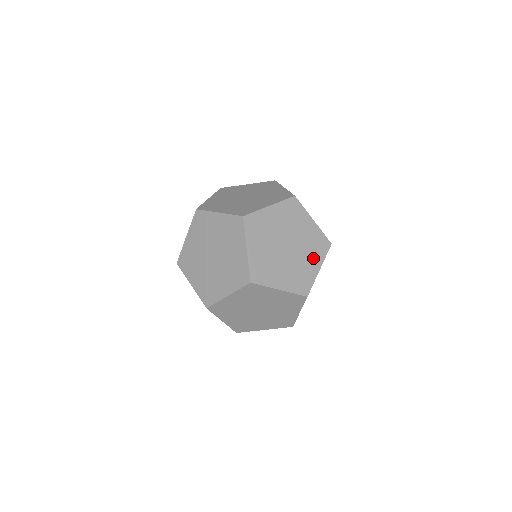
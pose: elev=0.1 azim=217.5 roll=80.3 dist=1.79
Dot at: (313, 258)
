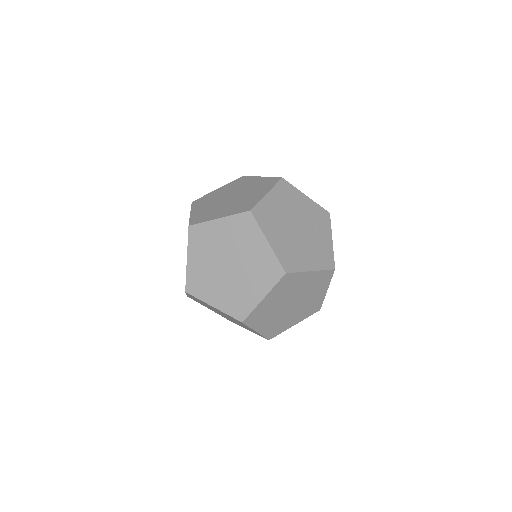
Dot at: (260, 191)
